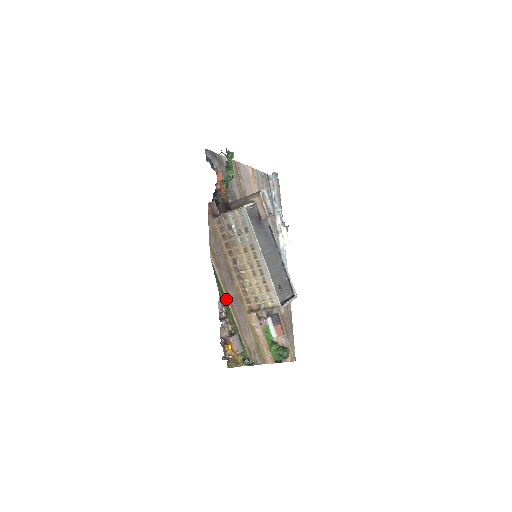
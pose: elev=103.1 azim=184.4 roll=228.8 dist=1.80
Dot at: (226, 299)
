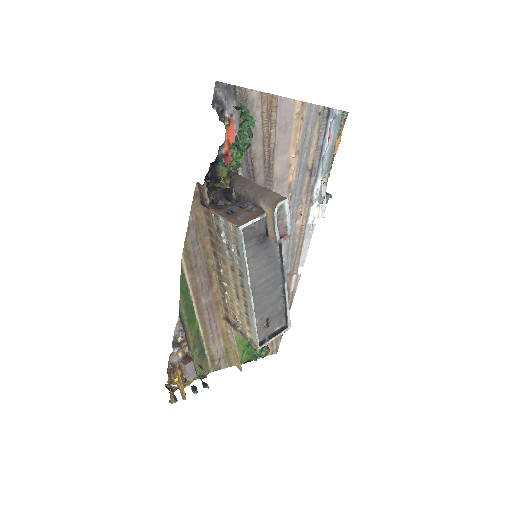
Dot at: (194, 309)
